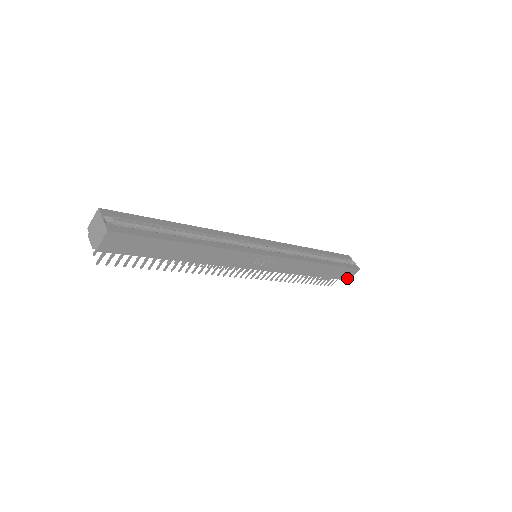
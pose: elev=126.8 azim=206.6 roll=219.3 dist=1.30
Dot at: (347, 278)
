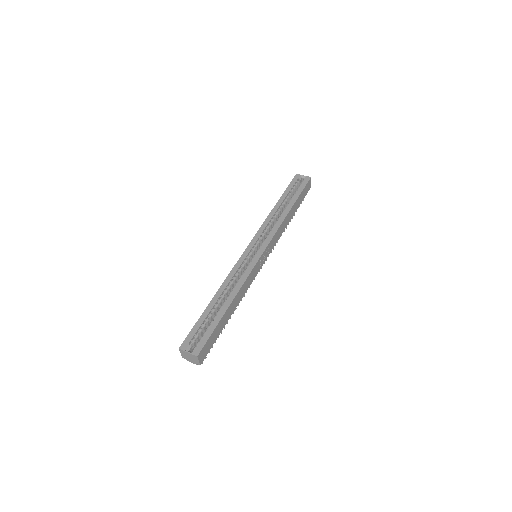
Dot at: (308, 189)
